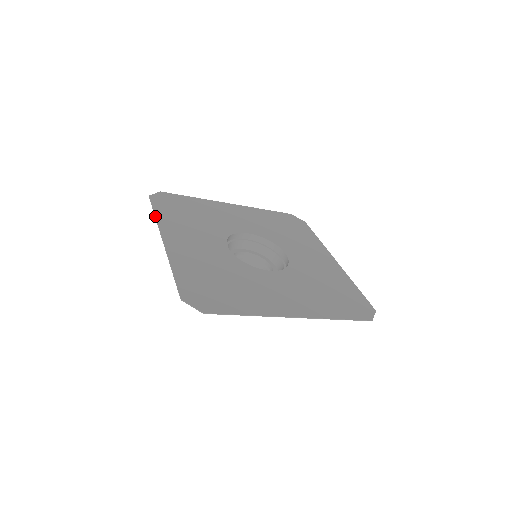
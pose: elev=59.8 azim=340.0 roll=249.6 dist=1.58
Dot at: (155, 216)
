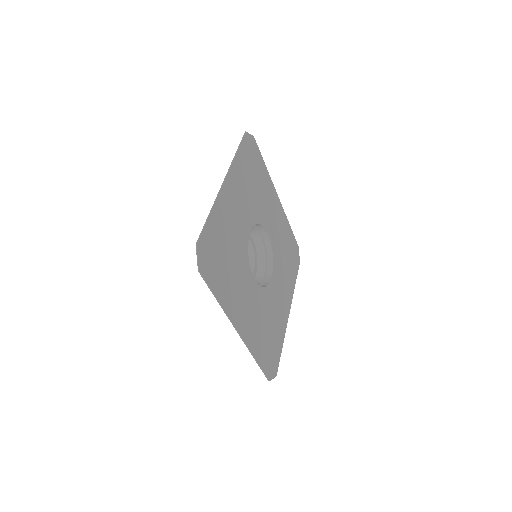
Dot at: (236, 154)
